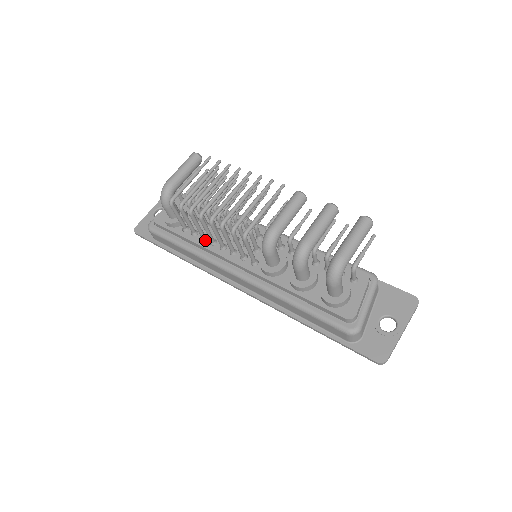
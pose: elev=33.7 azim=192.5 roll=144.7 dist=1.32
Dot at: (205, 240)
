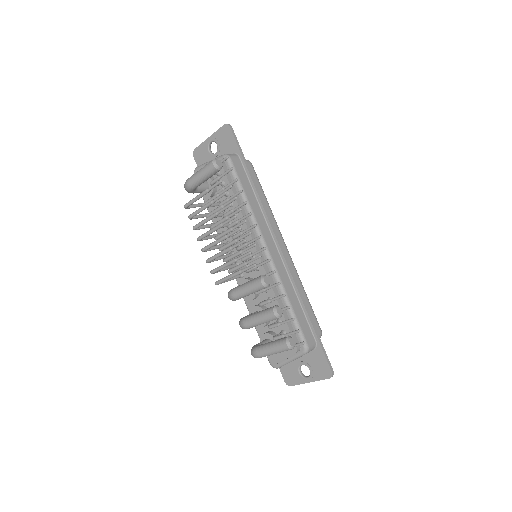
Dot at: occluded
